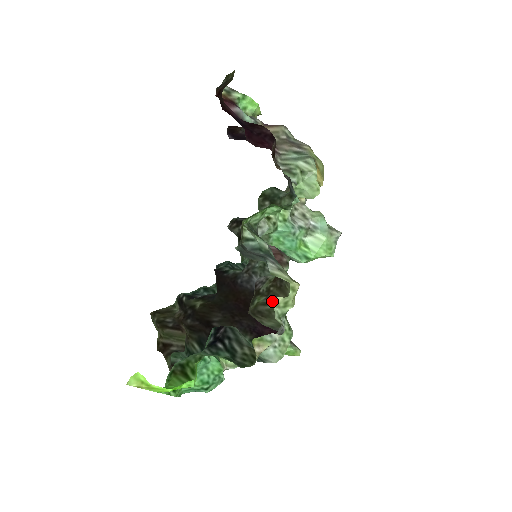
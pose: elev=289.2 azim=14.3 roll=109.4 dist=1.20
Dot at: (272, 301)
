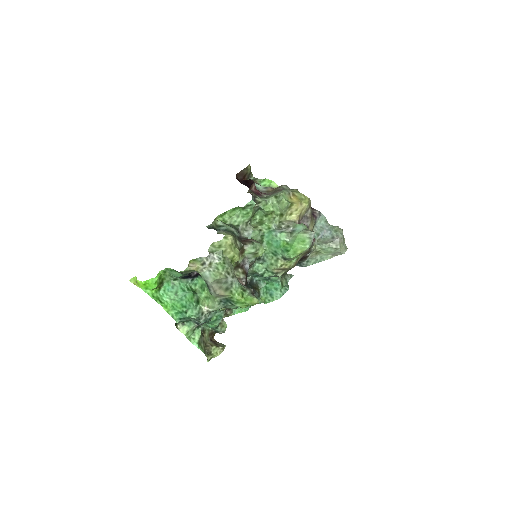
Dot at: occluded
